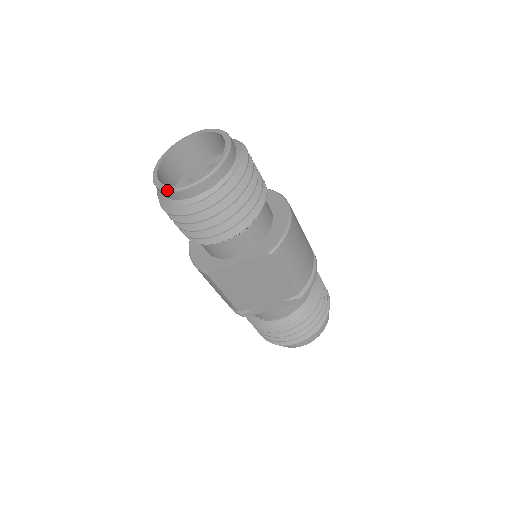
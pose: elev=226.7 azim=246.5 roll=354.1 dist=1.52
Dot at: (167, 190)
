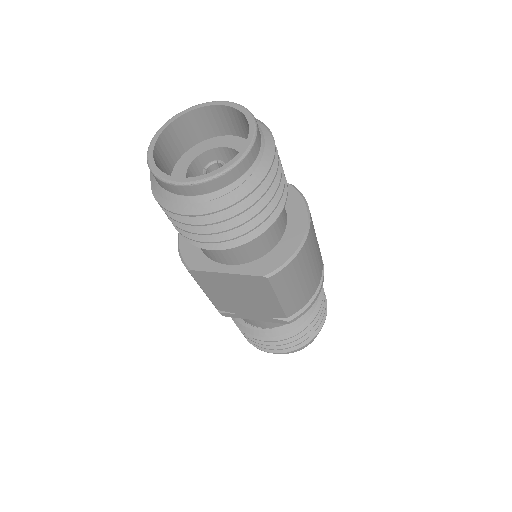
Dot at: (157, 176)
